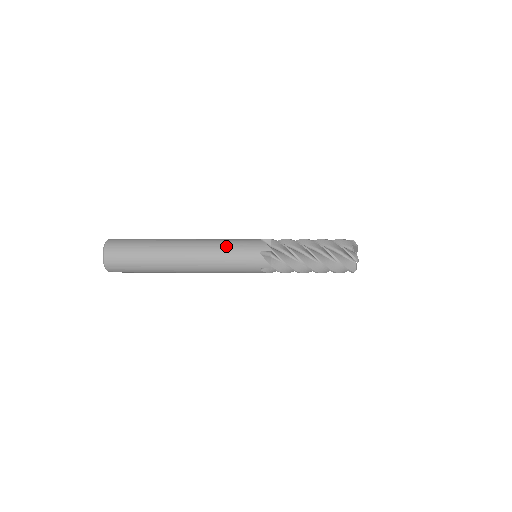
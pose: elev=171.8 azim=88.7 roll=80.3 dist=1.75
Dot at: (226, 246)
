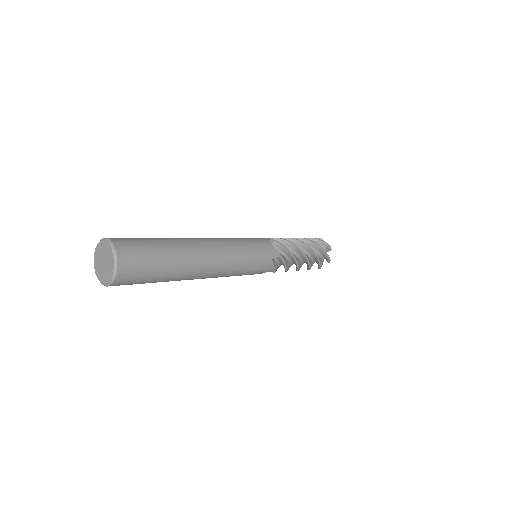
Dot at: (246, 253)
